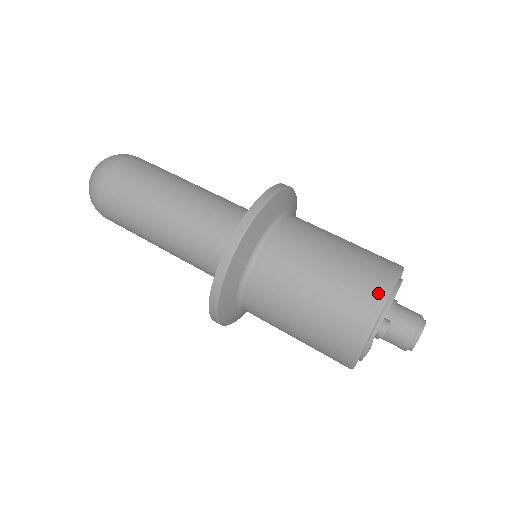
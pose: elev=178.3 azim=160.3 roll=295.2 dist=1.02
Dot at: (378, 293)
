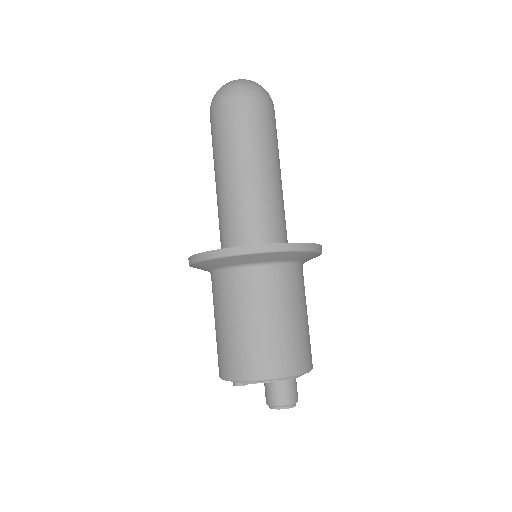
Dot at: (228, 372)
